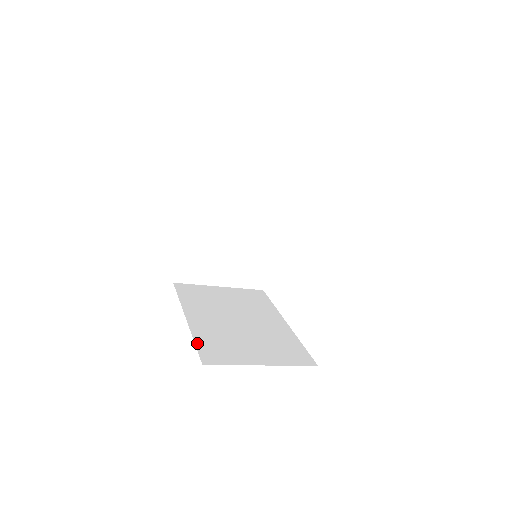
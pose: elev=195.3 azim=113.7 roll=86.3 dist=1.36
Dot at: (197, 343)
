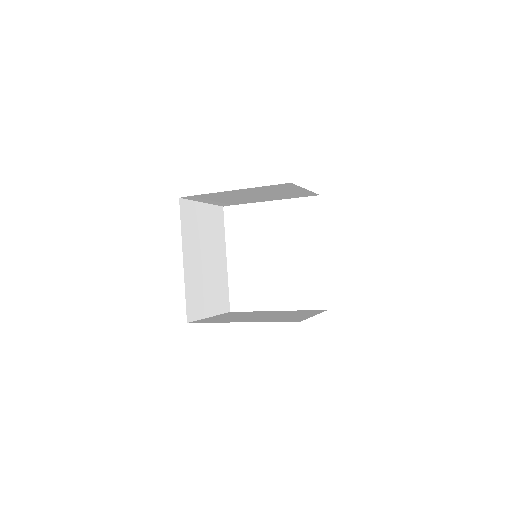
Dot at: (187, 297)
